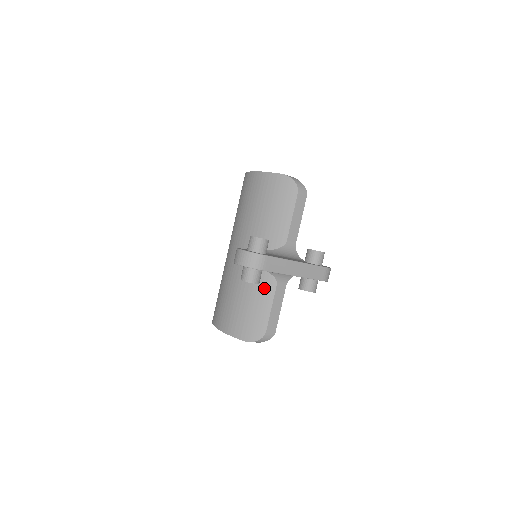
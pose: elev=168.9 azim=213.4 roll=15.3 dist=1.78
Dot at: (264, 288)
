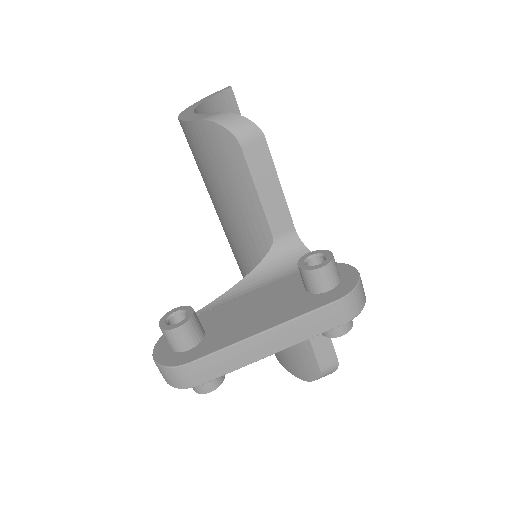
Dot at: occluded
